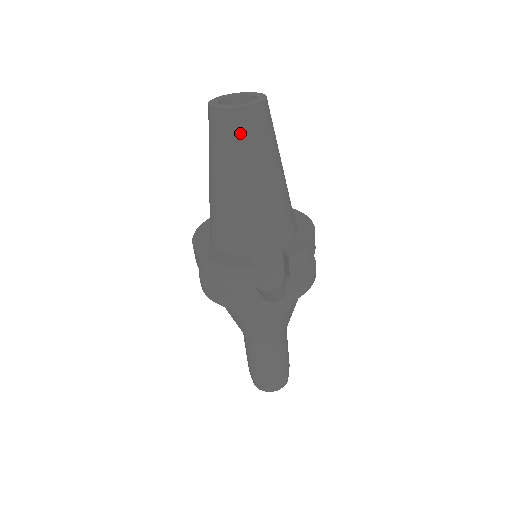
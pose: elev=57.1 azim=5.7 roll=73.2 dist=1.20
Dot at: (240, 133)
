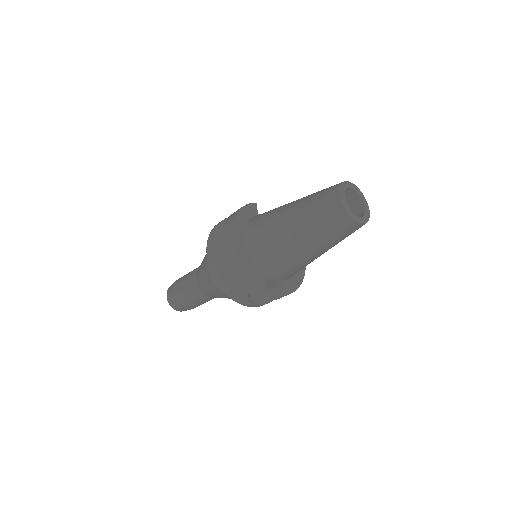
Dot at: (340, 231)
